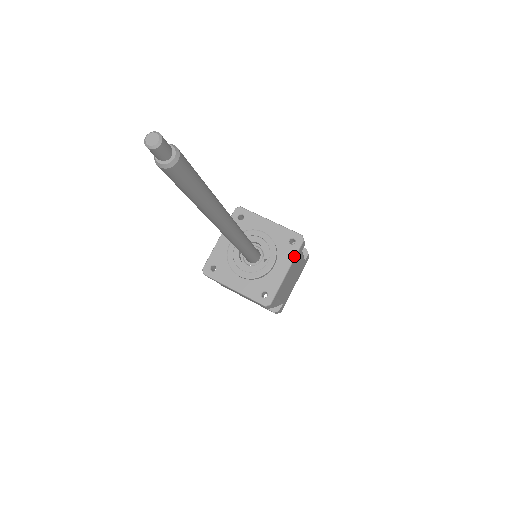
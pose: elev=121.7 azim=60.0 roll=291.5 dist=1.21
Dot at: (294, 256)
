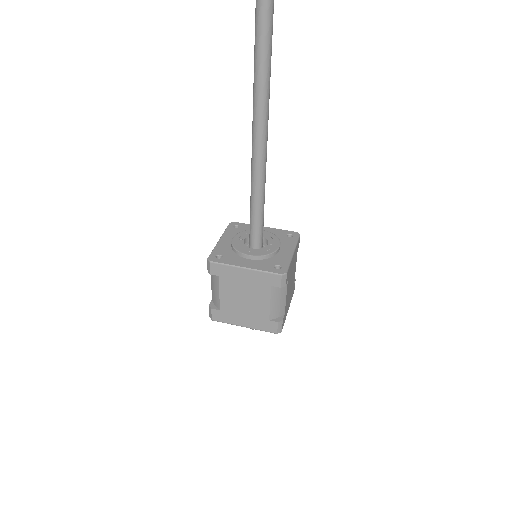
Dot at: (296, 243)
